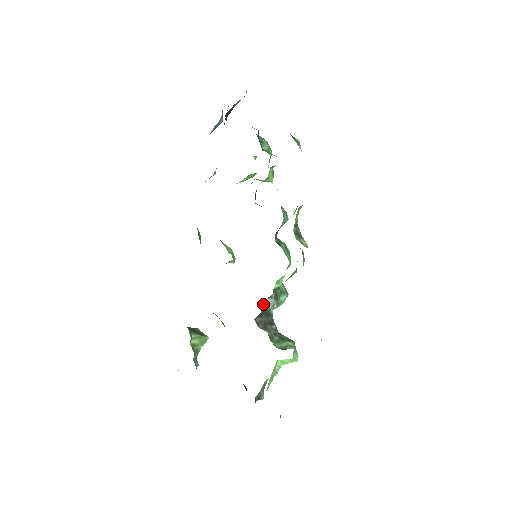
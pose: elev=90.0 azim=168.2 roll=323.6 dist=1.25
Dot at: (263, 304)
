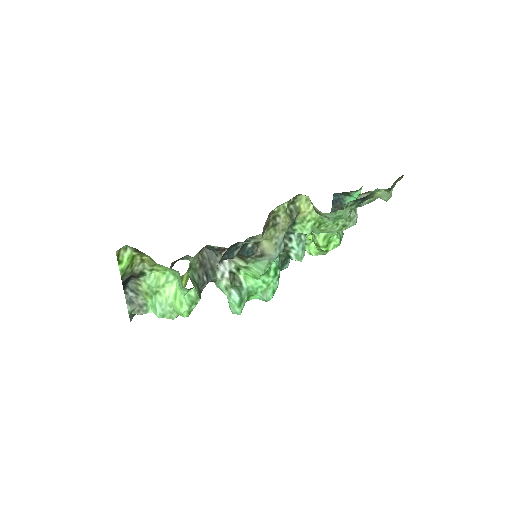
Dot at: (221, 253)
